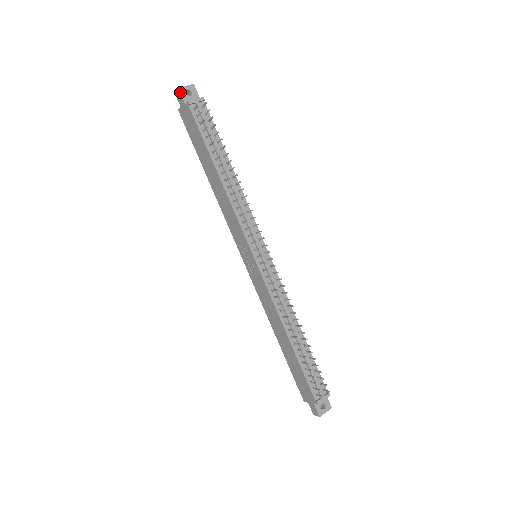
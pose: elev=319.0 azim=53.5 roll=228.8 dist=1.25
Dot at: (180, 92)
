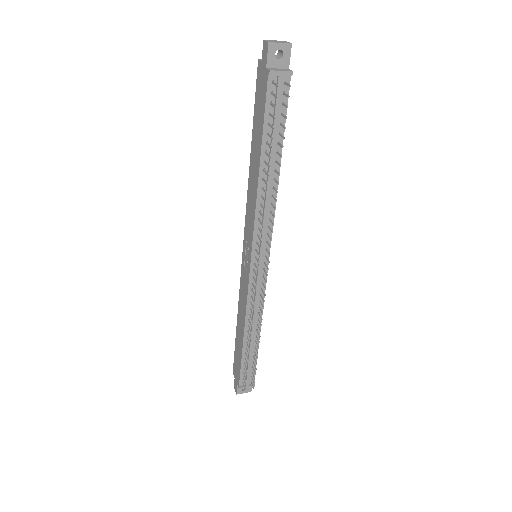
Dot at: (268, 49)
